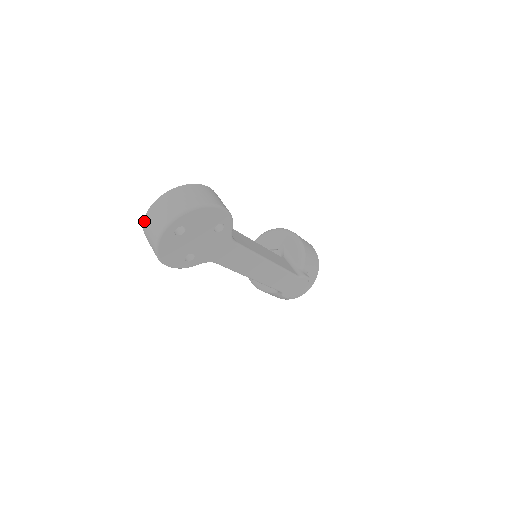
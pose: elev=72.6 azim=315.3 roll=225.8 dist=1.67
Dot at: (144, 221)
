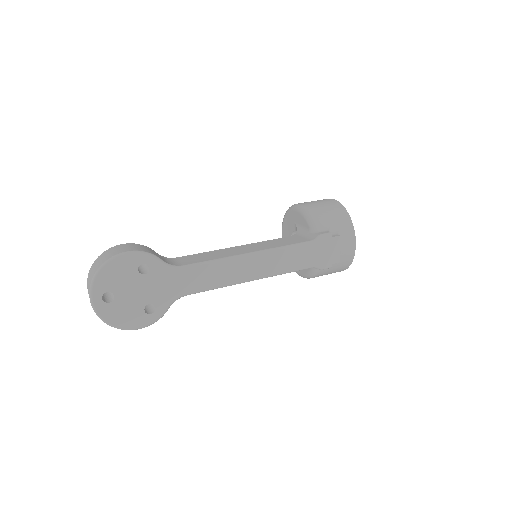
Dot at: occluded
